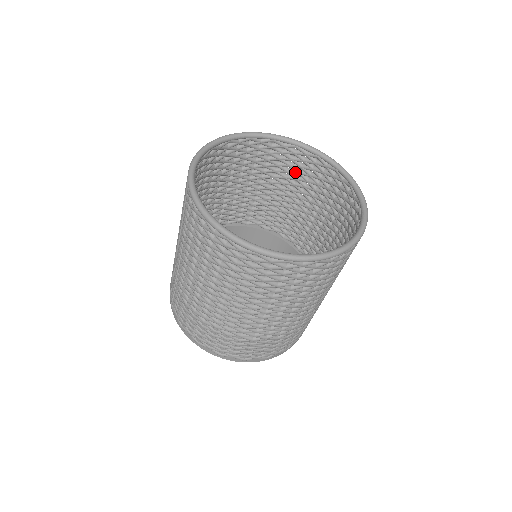
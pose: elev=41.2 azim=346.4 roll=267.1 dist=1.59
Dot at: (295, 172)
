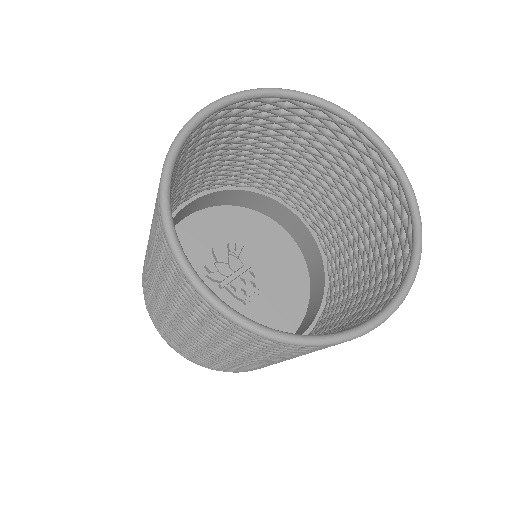
Dot at: (379, 211)
